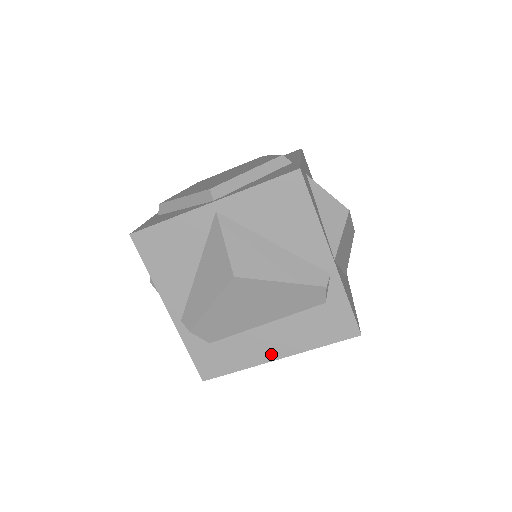
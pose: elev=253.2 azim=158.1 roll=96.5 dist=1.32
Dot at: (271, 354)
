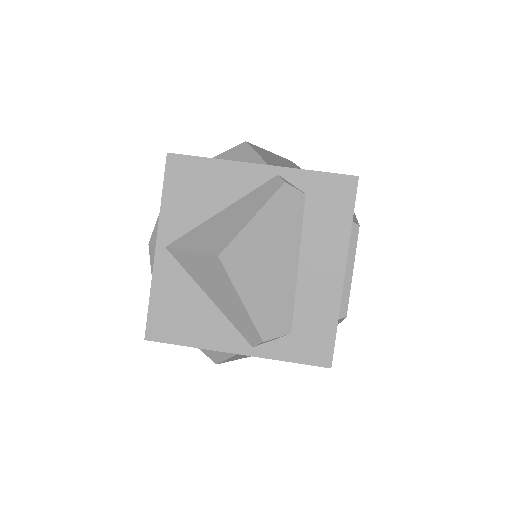
Dot at: (335, 278)
